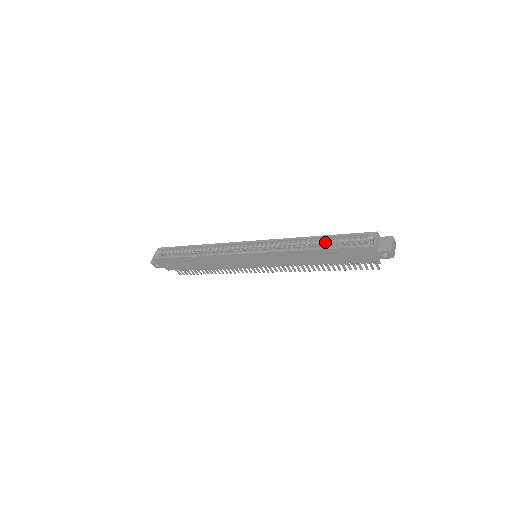
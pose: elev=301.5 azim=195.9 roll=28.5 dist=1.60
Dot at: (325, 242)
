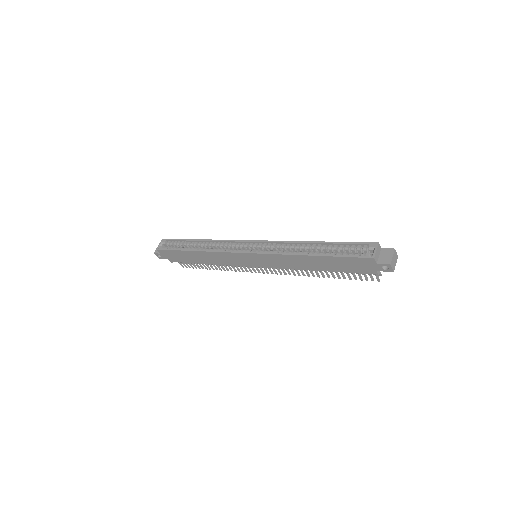
Dot at: (324, 248)
